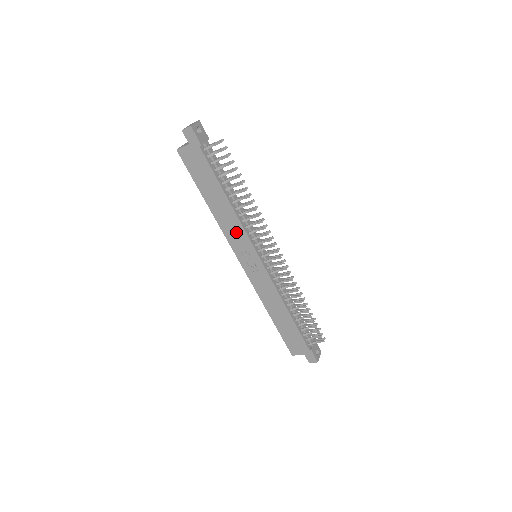
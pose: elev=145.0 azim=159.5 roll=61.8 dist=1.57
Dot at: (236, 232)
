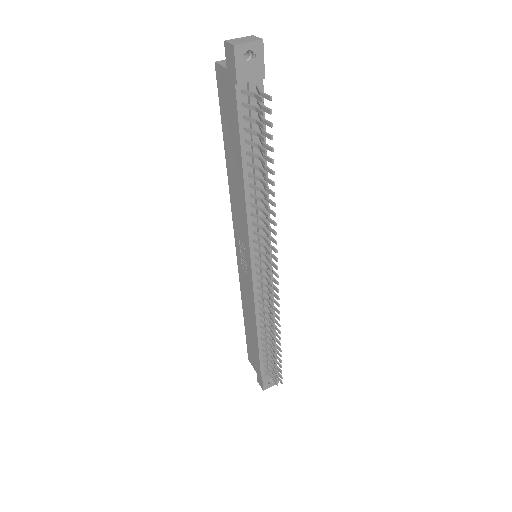
Dot at: (241, 218)
